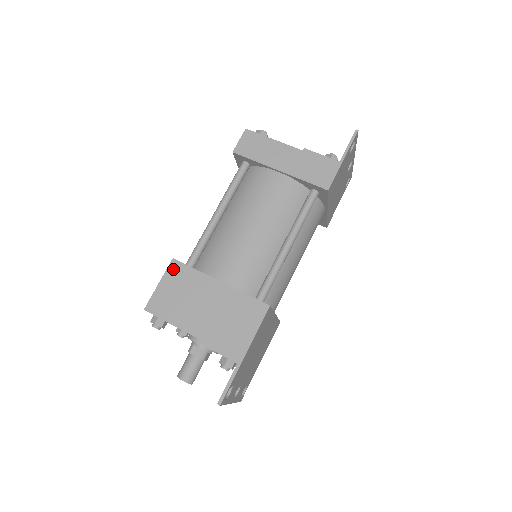
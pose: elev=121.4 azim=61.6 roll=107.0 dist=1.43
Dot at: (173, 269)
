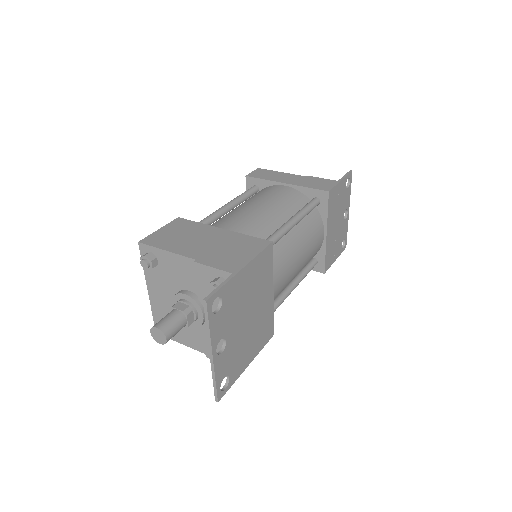
Dot at: (177, 222)
